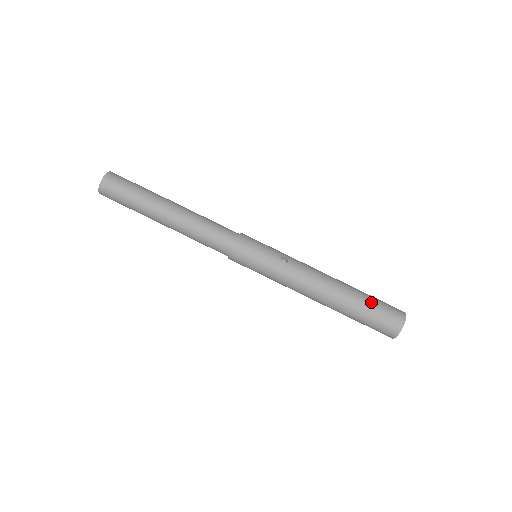
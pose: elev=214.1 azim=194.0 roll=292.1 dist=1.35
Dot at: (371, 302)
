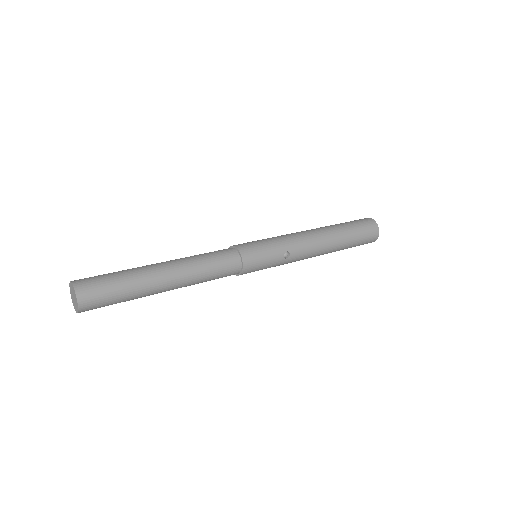
Dot at: (356, 239)
